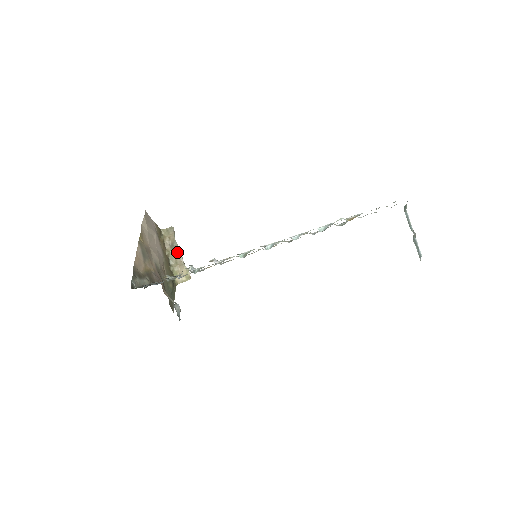
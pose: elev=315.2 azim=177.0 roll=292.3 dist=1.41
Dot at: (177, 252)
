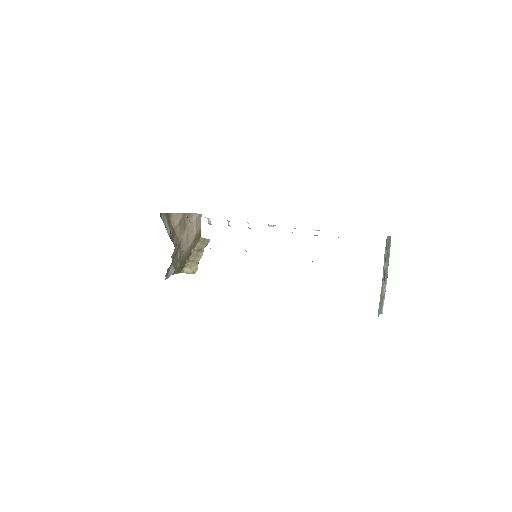
Dot at: (200, 254)
